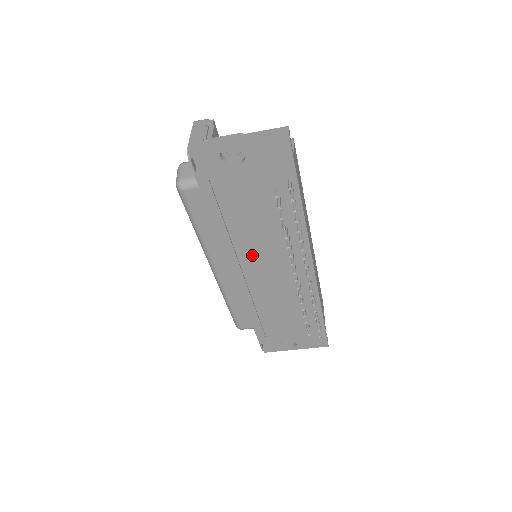
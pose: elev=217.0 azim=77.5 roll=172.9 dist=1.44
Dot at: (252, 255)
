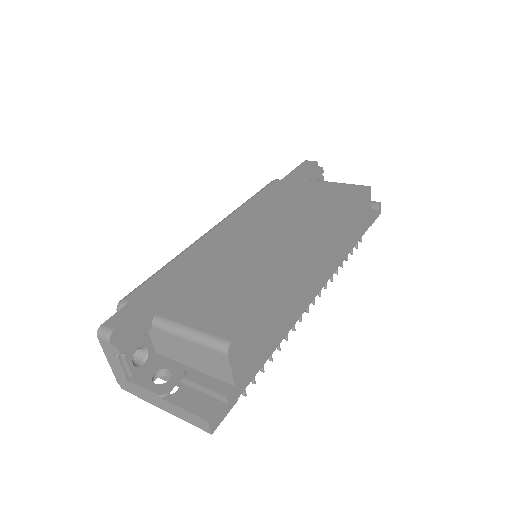
Dot at: occluded
